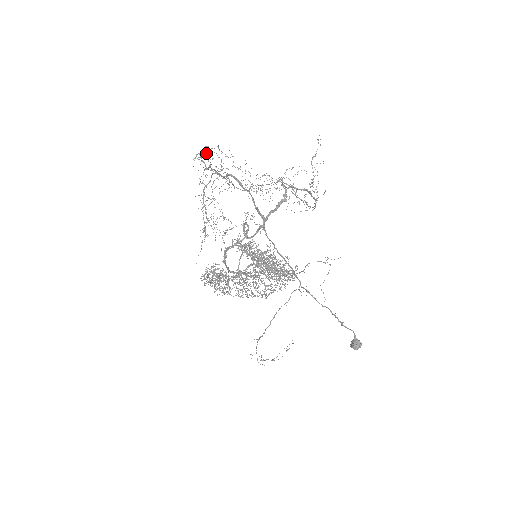
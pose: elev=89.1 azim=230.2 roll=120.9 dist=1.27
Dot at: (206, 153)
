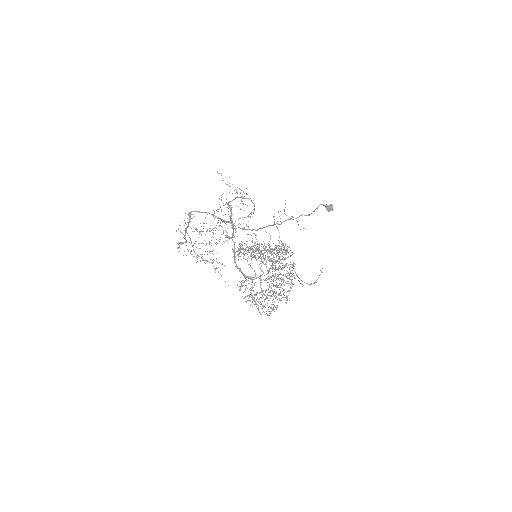
Dot at: occluded
